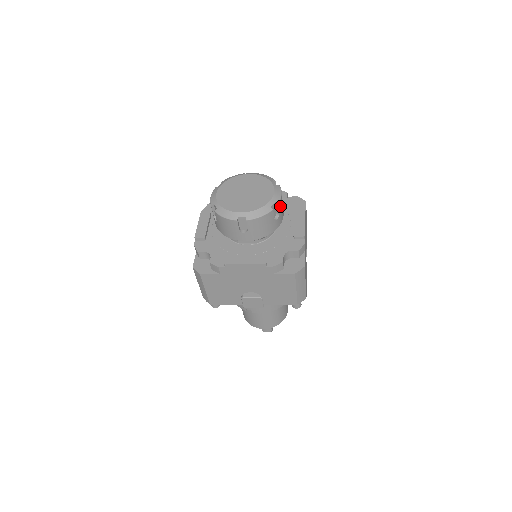
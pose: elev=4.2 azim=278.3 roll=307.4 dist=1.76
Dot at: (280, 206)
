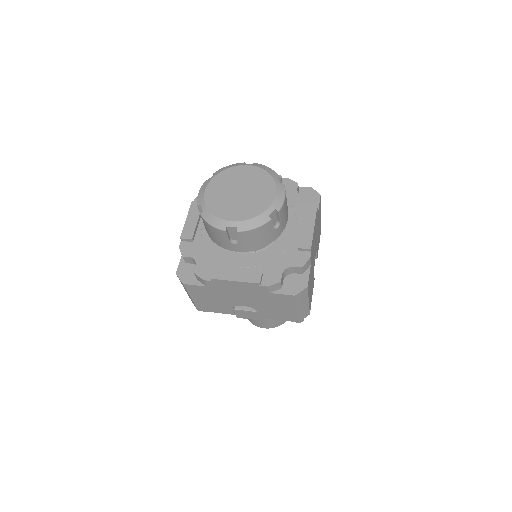
Dot at: (282, 212)
